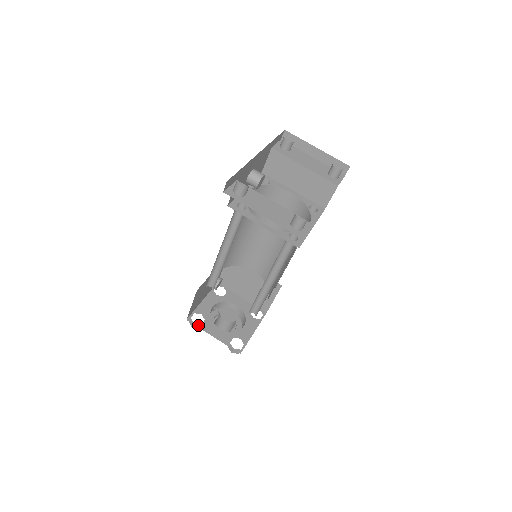
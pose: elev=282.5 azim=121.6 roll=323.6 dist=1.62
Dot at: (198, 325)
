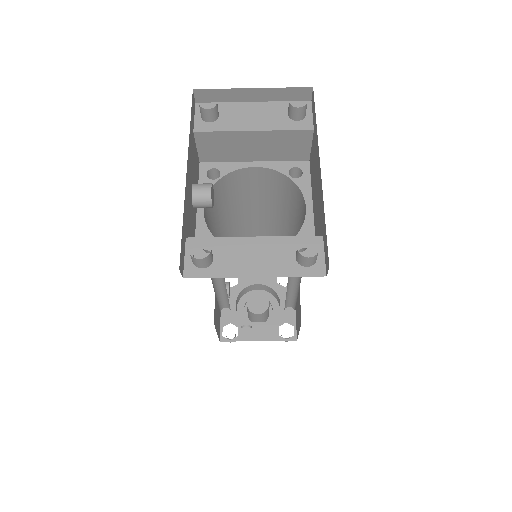
Dot at: (235, 339)
